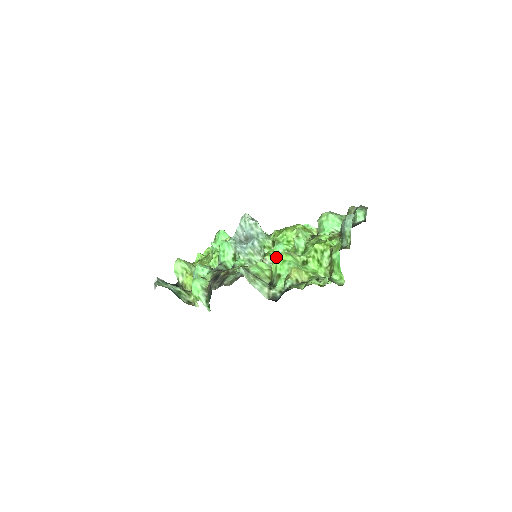
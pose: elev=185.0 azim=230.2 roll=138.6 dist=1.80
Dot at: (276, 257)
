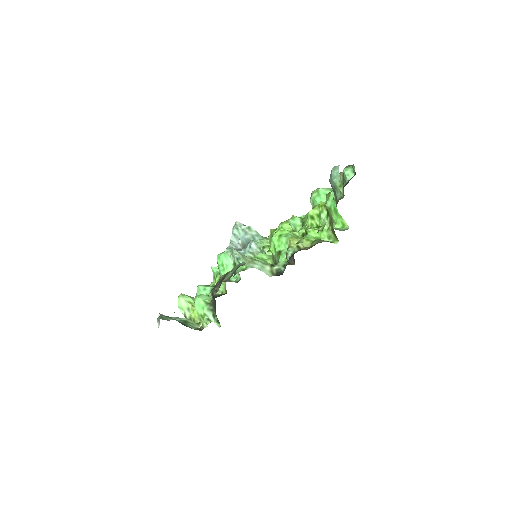
Dot at: (272, 236)
